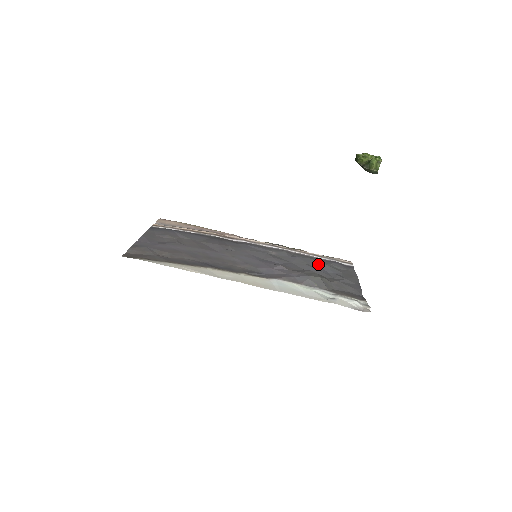
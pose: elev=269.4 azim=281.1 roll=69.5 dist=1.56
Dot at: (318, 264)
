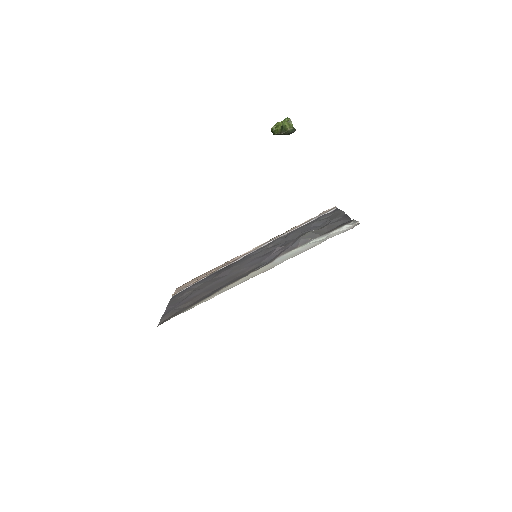
Dot at: (308, 227)
